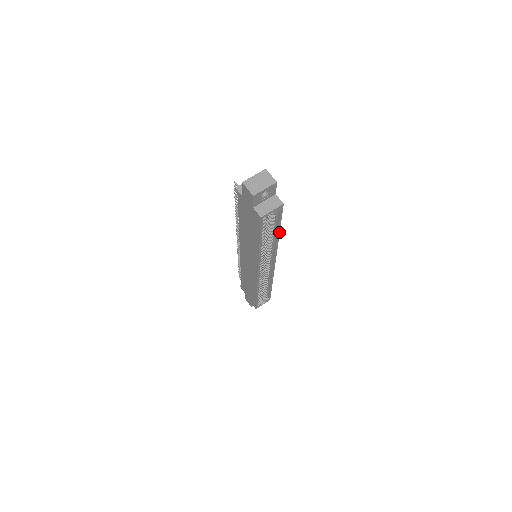
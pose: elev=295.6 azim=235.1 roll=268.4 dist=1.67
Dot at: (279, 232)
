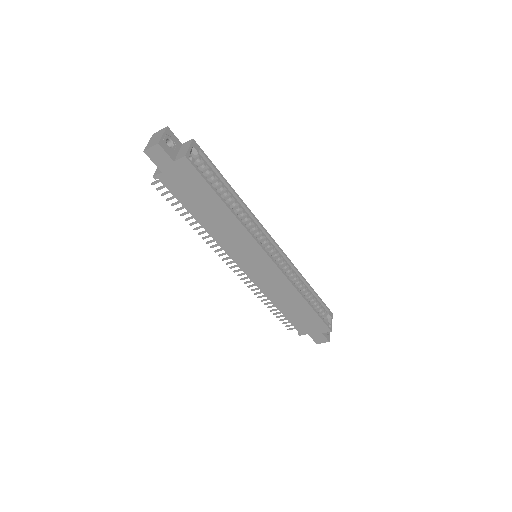
Dot at: (230, 186)
